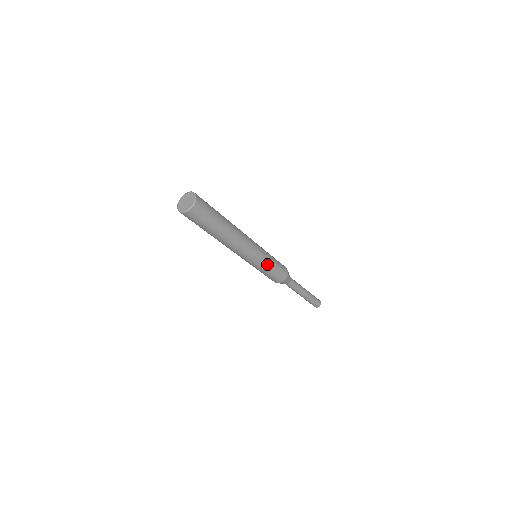
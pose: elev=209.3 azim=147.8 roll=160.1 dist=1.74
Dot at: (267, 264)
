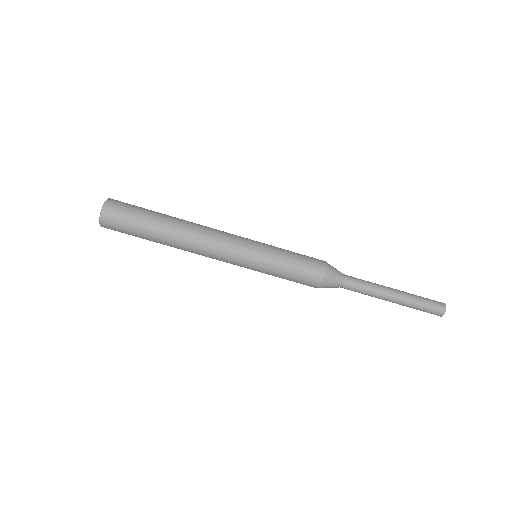
Dot at: (272, 257)
